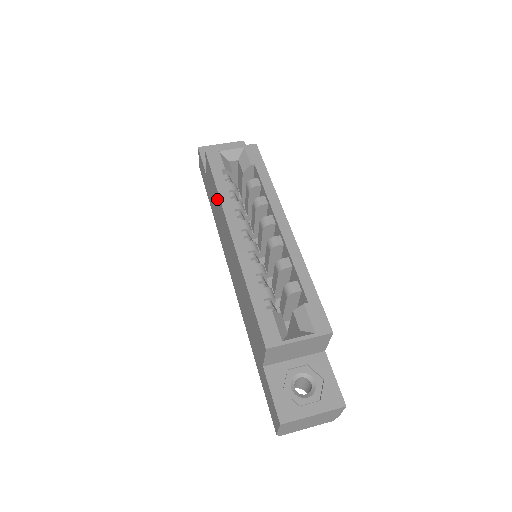
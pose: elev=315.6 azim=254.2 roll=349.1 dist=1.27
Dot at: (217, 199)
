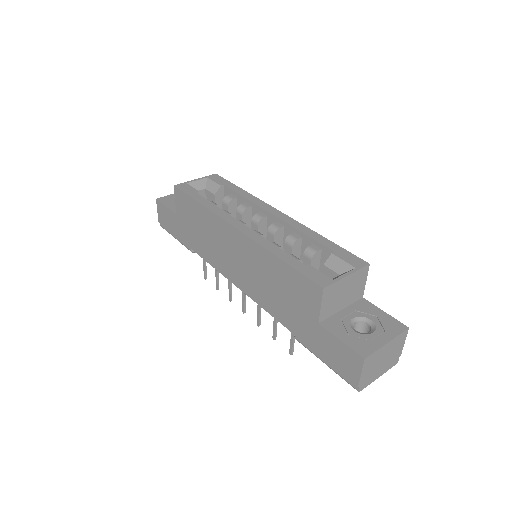
Dot at: (203, 216)
